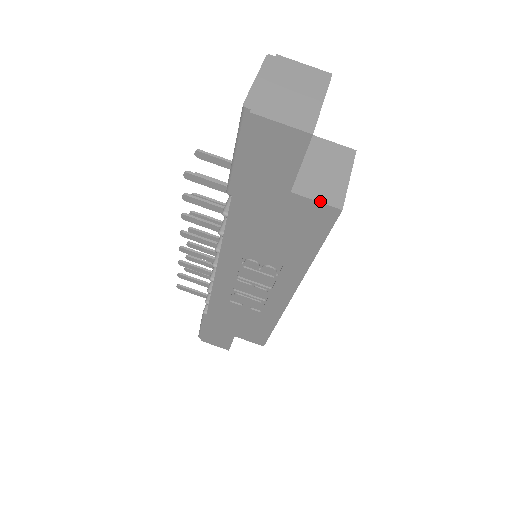
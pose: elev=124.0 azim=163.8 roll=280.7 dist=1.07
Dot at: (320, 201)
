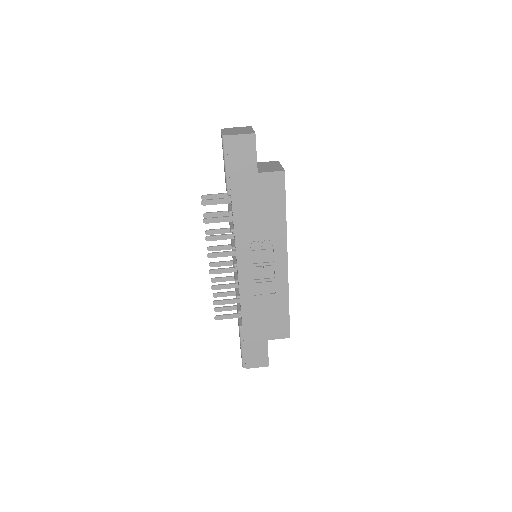
Dot at: (273, 171)
